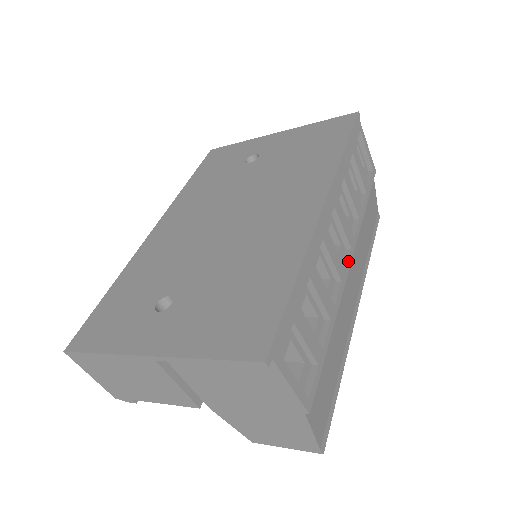
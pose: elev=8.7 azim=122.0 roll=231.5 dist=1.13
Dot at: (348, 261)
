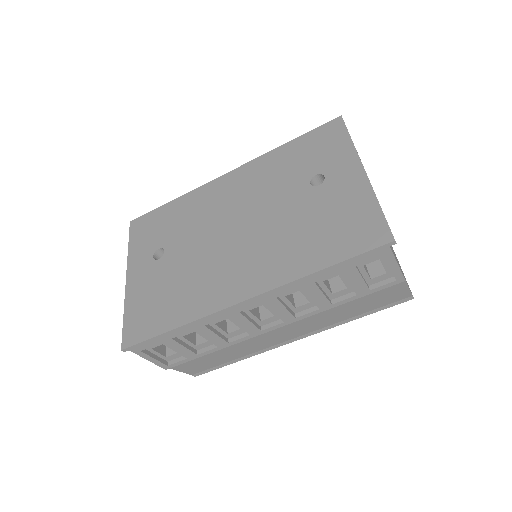
Dot at: (271, 327)
